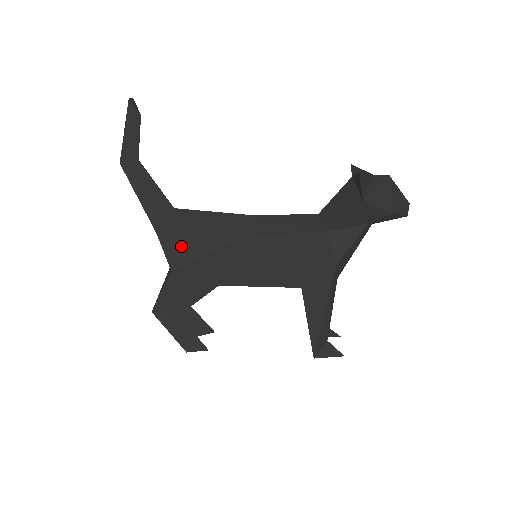
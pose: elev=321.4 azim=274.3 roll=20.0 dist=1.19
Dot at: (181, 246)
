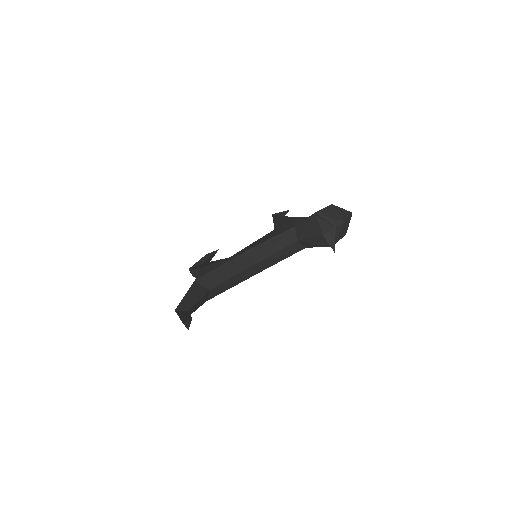
Dot at: occluded
